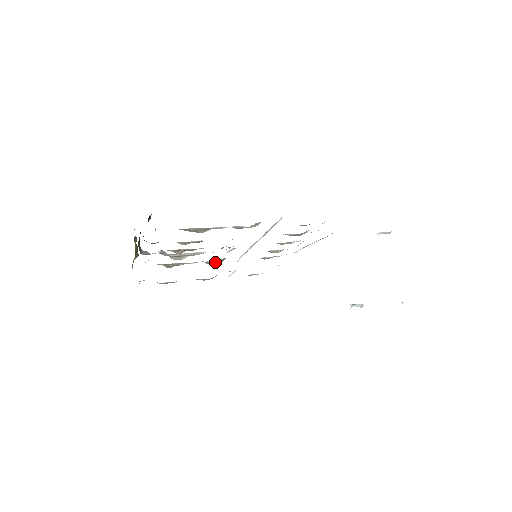
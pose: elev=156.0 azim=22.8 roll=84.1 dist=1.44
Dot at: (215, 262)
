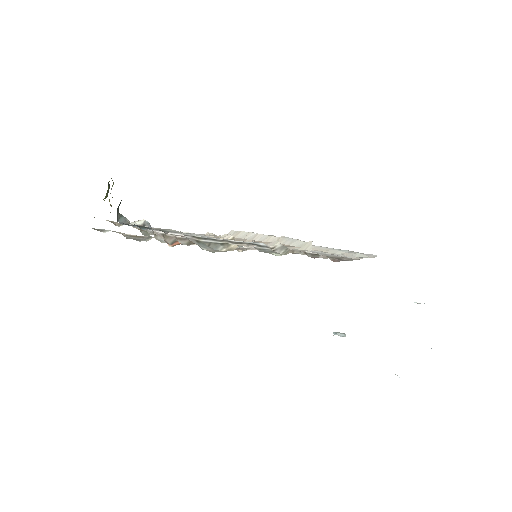
Dot at: occluded
